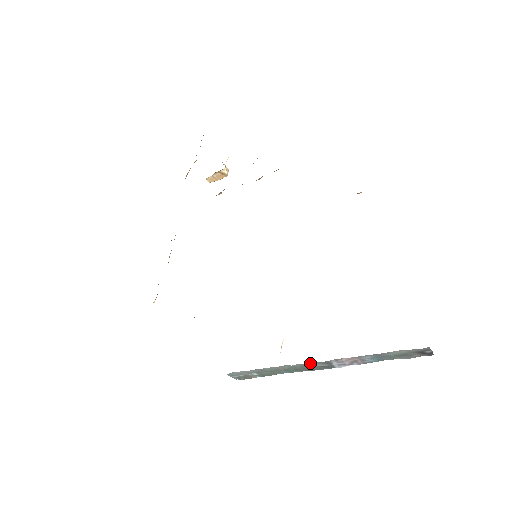
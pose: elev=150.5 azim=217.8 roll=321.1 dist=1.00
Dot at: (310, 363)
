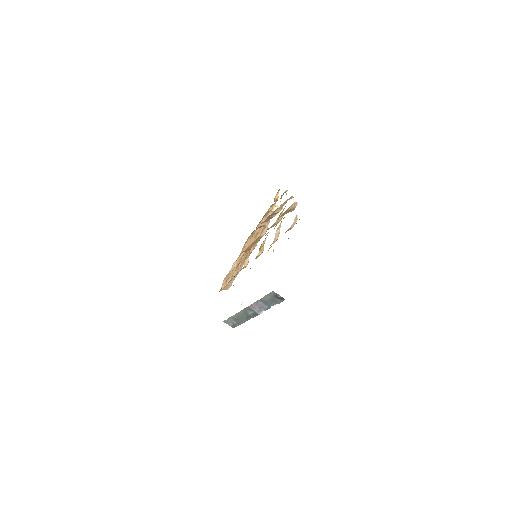
Dot at: (245, 310)
